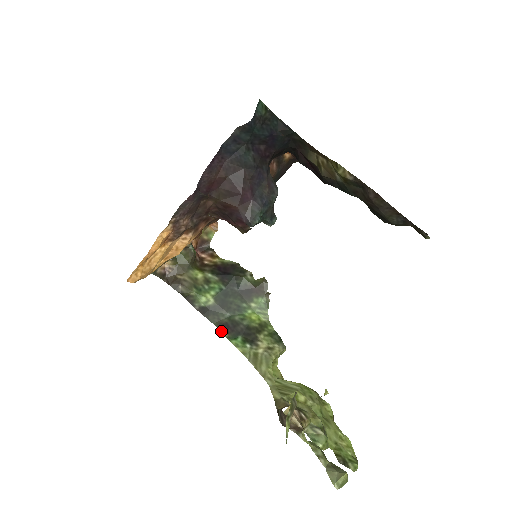
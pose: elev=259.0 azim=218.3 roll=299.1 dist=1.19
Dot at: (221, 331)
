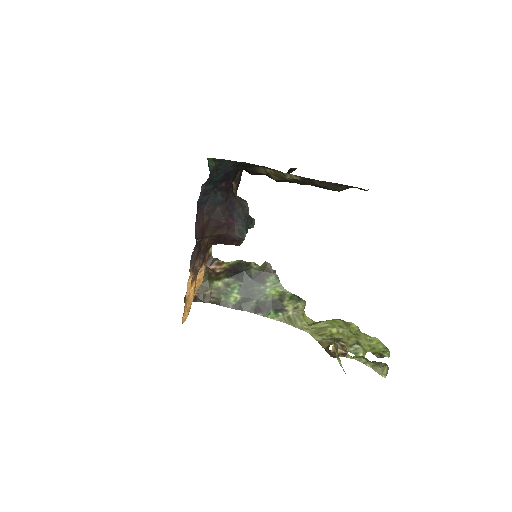
Dot at: occluded
